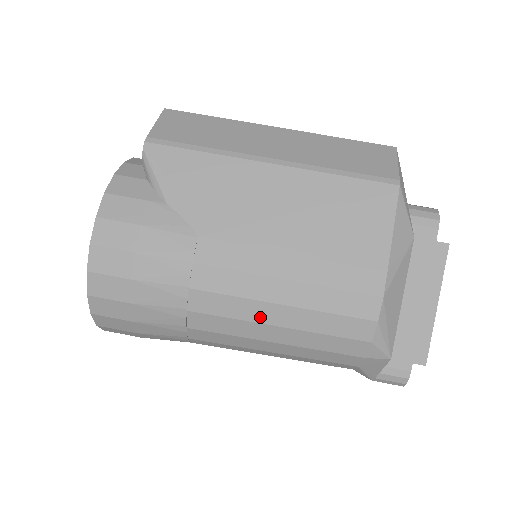
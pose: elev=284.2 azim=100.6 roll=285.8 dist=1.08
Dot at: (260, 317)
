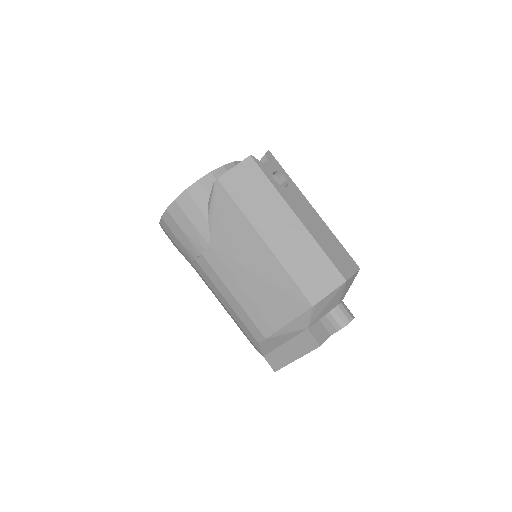
Dot at: (218, 295)
